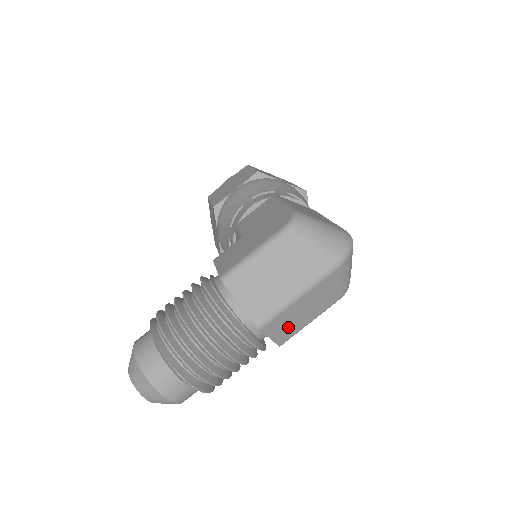
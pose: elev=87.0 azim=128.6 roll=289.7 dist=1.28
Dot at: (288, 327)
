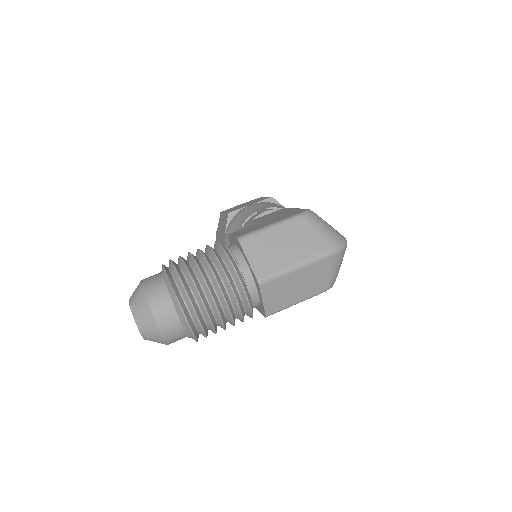
Dot at: (279, 297)
